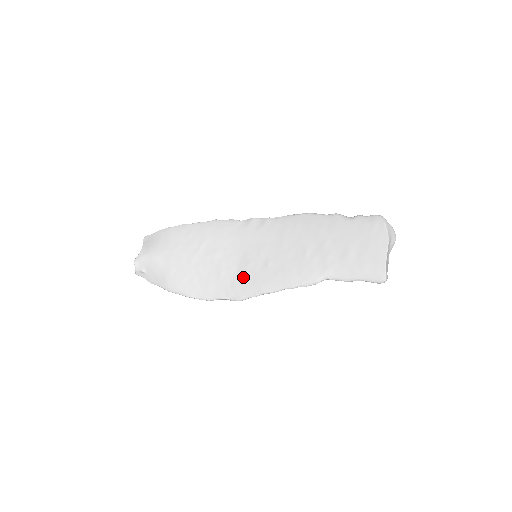
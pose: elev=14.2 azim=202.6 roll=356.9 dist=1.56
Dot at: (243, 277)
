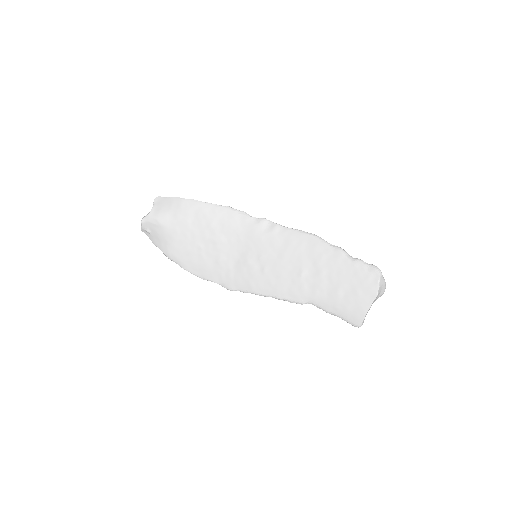
Dot at: (239, 272)
